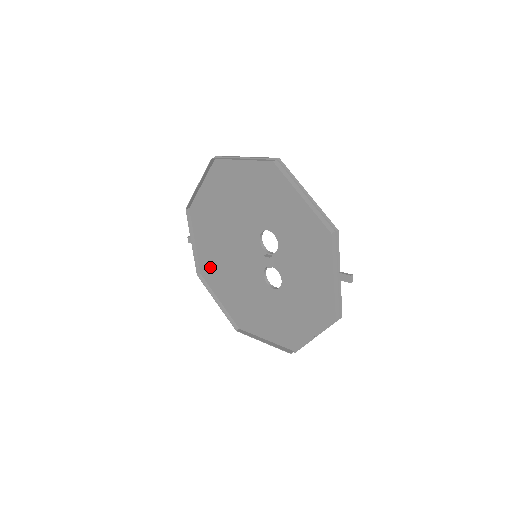
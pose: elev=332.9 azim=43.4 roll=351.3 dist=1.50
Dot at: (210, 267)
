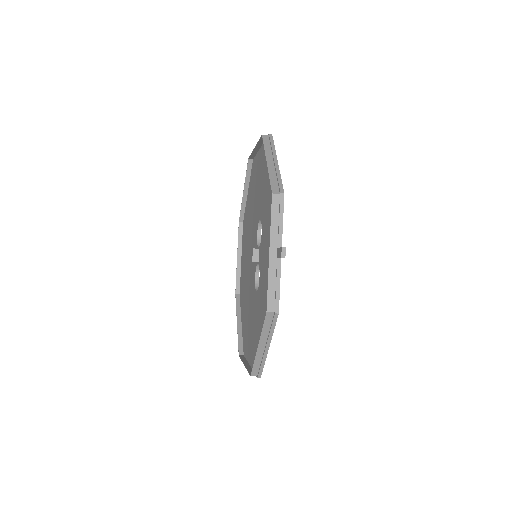
Dot at: (242, 283)
